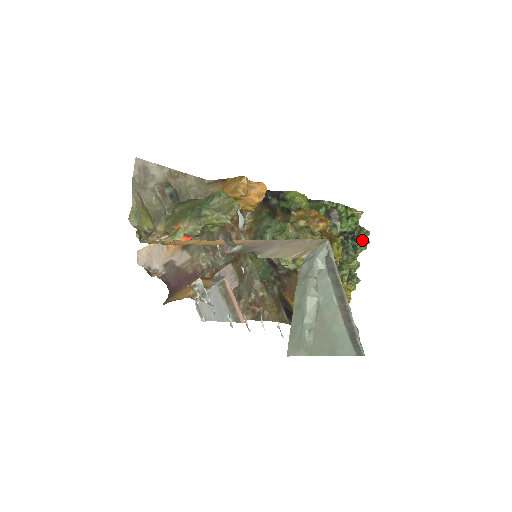
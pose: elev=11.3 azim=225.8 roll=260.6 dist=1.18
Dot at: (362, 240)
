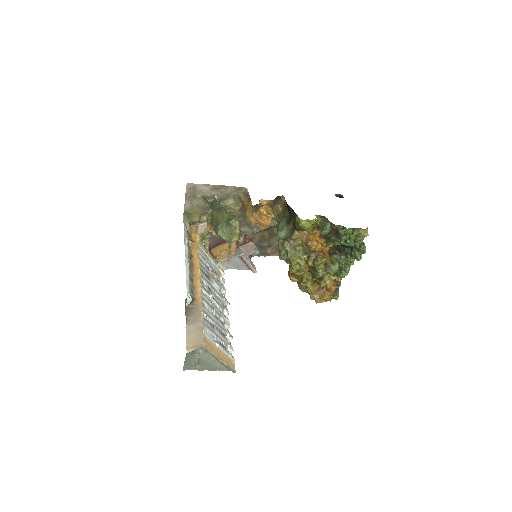
Dot at: (355, 256)
